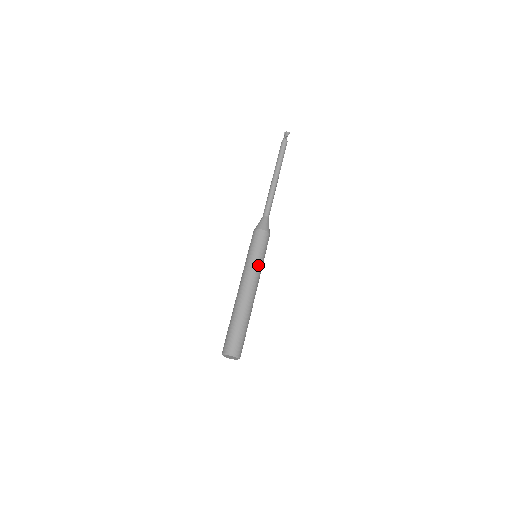
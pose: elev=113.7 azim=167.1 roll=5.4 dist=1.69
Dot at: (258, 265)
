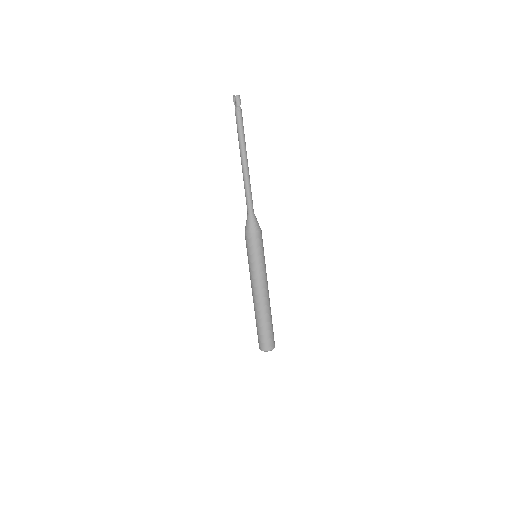
Dot at: (265, 267)
